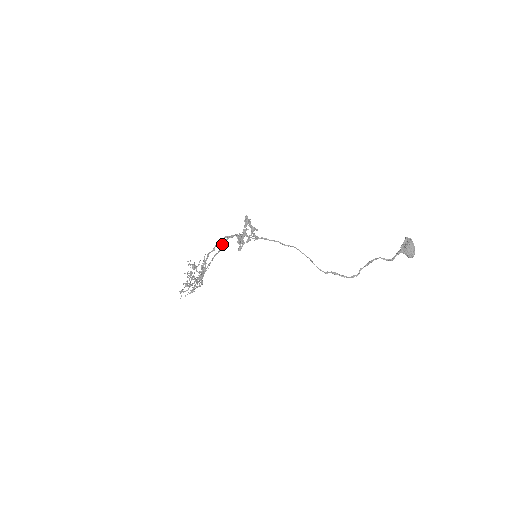
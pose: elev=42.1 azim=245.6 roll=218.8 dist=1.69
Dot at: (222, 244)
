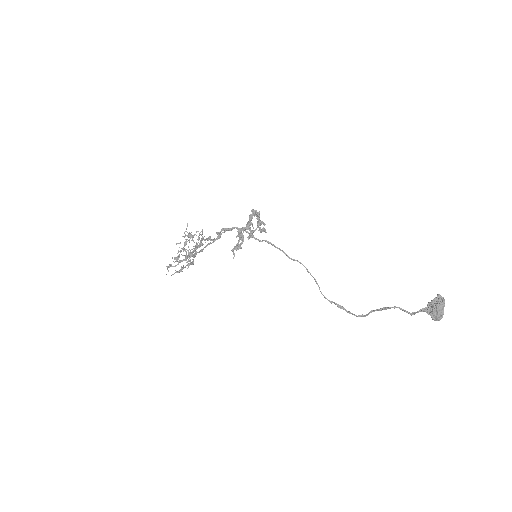
Dot at: occluded
